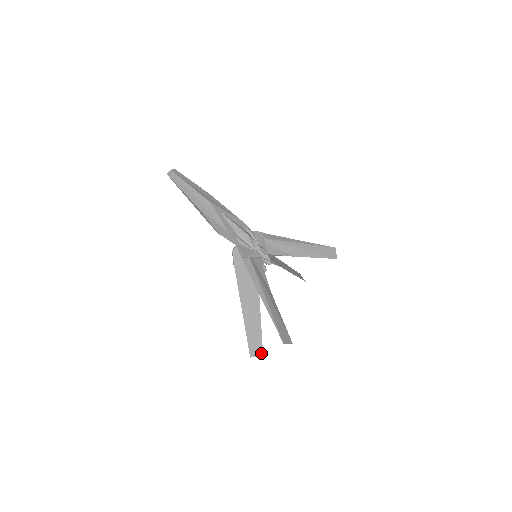
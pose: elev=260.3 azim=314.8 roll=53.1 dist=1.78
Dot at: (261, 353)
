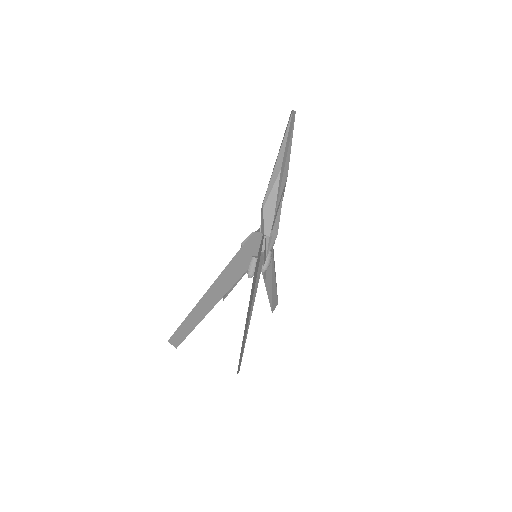
Dot at: (178, 345)
